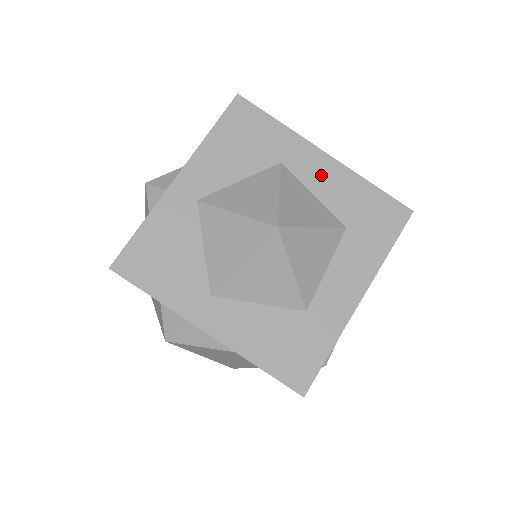
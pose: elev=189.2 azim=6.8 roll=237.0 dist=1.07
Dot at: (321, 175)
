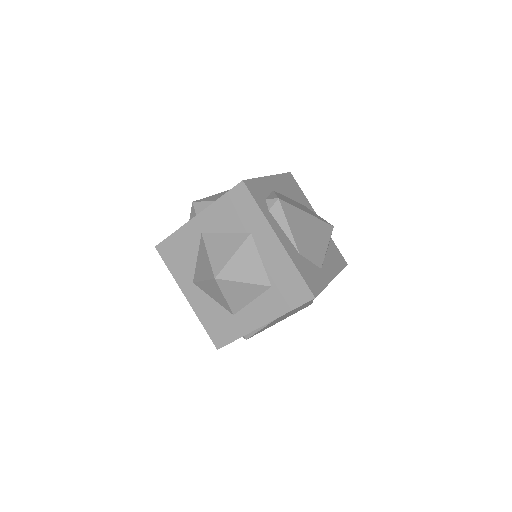
Dot at: (270, 251)
